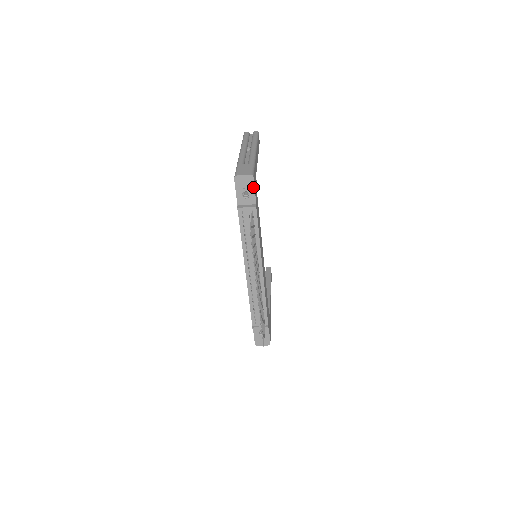
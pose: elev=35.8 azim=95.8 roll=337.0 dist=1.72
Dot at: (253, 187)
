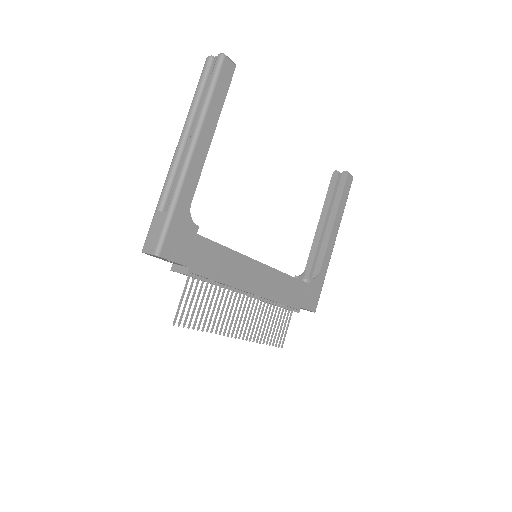
Dot at: (169, 260)
